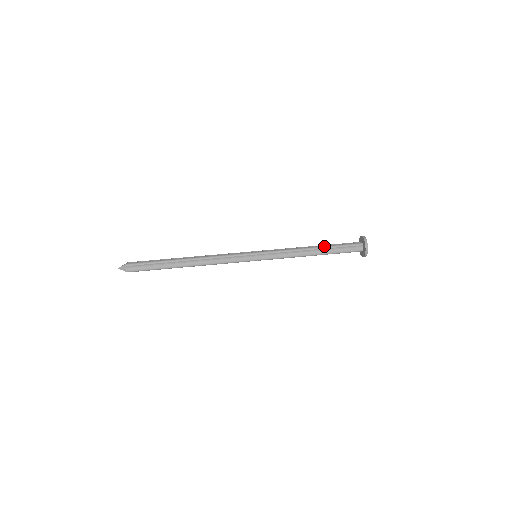
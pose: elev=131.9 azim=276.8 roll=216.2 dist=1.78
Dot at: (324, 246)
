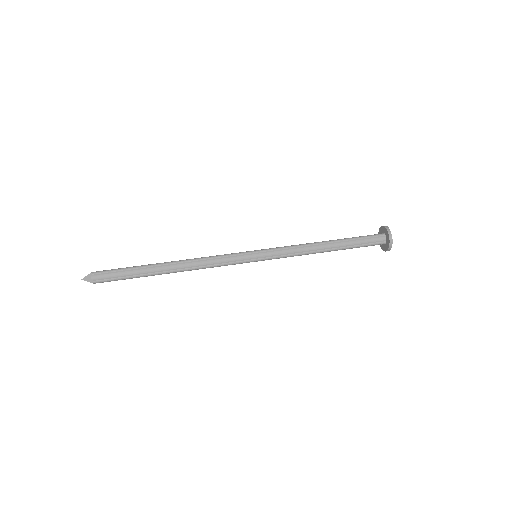
Dot at: (338, 239)
